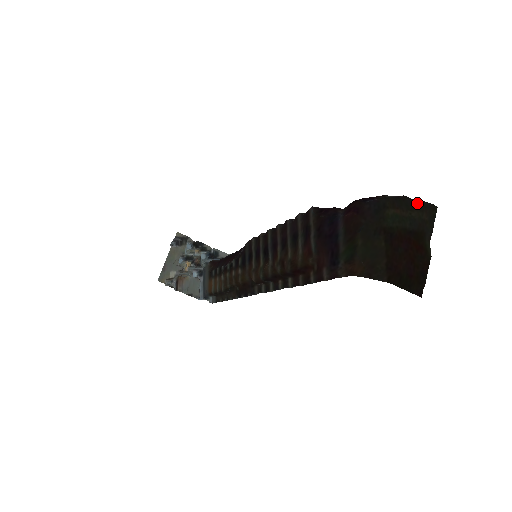
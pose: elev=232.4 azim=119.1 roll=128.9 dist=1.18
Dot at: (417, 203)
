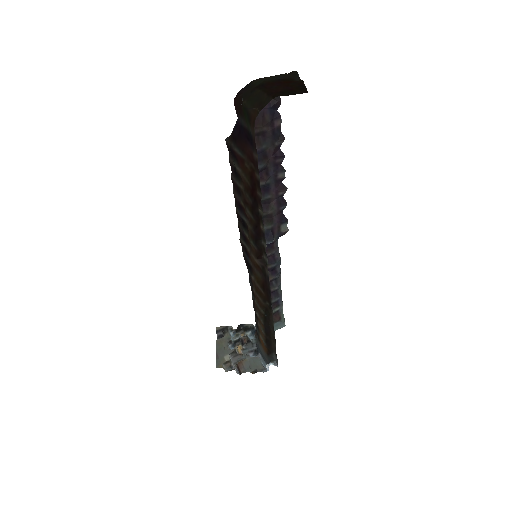
Dot at: occluded
